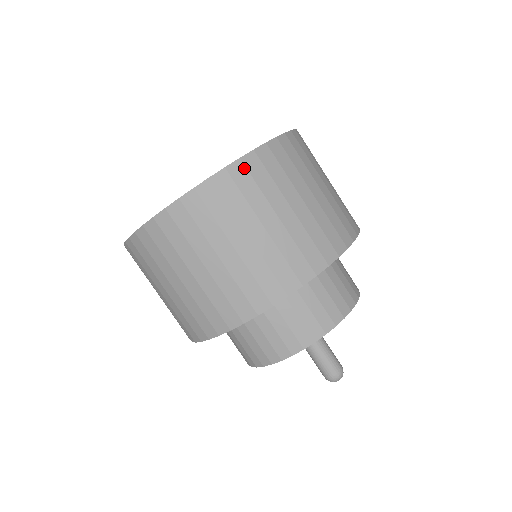
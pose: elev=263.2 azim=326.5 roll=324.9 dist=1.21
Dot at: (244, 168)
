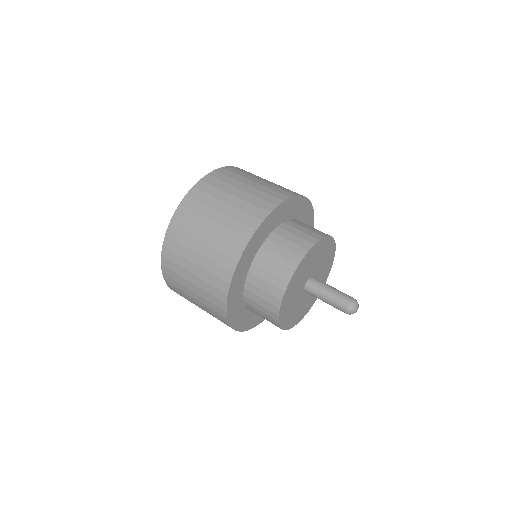
Dot at: occluded
